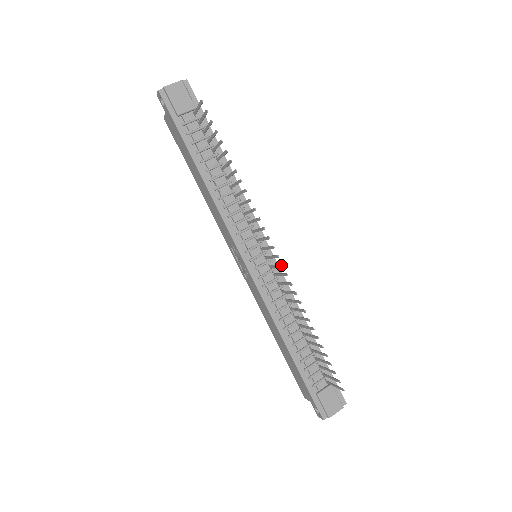
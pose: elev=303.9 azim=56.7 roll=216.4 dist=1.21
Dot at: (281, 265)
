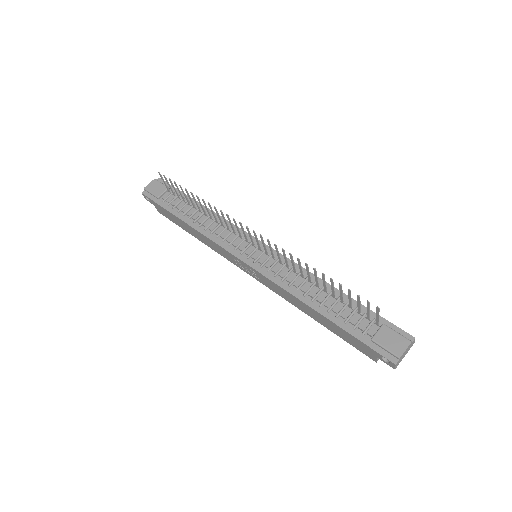
Dot at: (260, 236)
